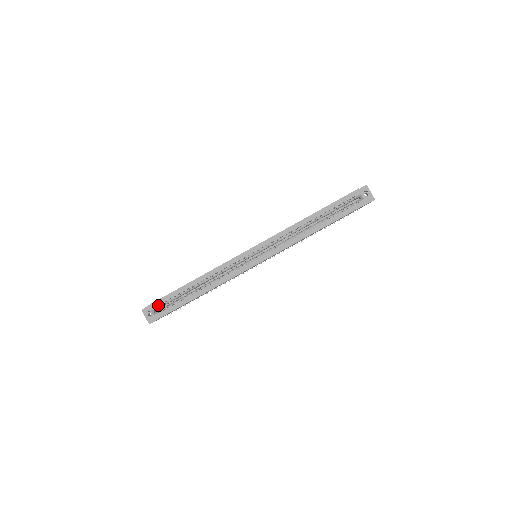
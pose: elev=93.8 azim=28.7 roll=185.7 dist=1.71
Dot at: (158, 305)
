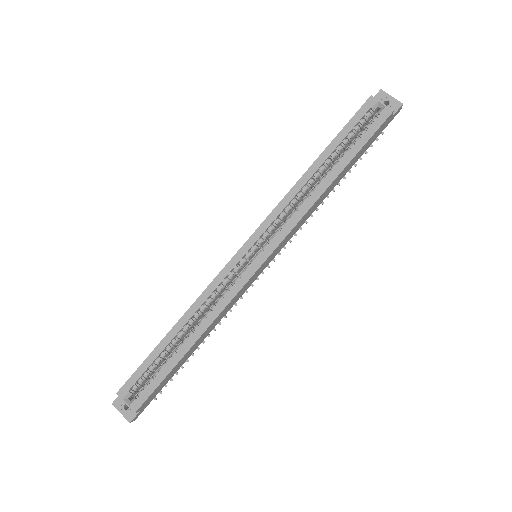
Dot at: (132, 386)
